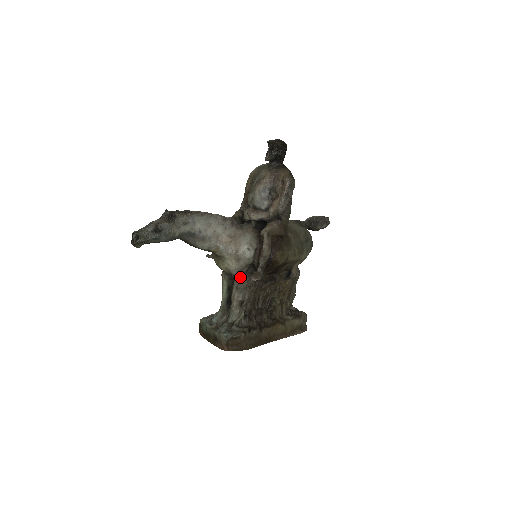
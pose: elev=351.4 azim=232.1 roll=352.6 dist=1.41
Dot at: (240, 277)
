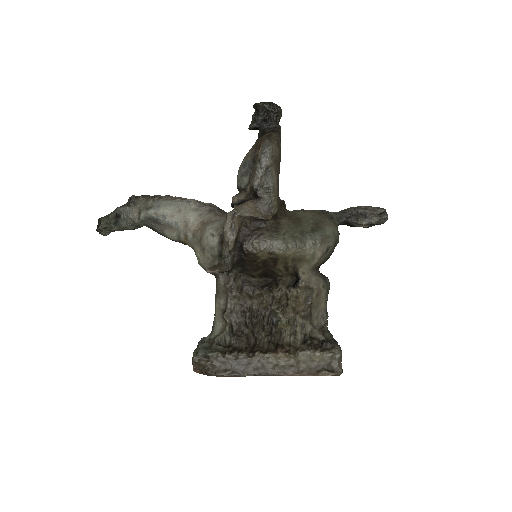
Dot at: (215, 276)
